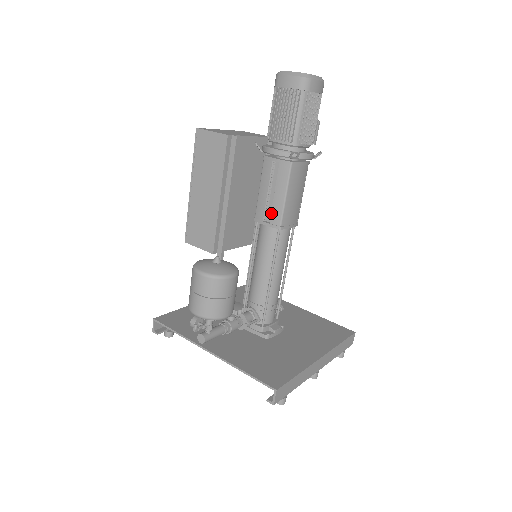
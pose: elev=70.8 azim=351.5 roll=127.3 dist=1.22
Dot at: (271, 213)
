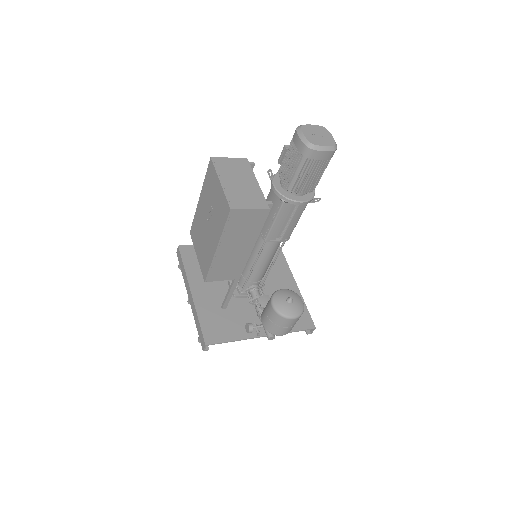
Dot at: (284, 234)
